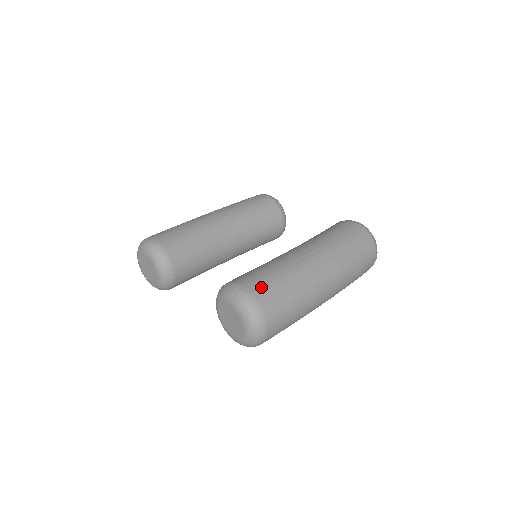
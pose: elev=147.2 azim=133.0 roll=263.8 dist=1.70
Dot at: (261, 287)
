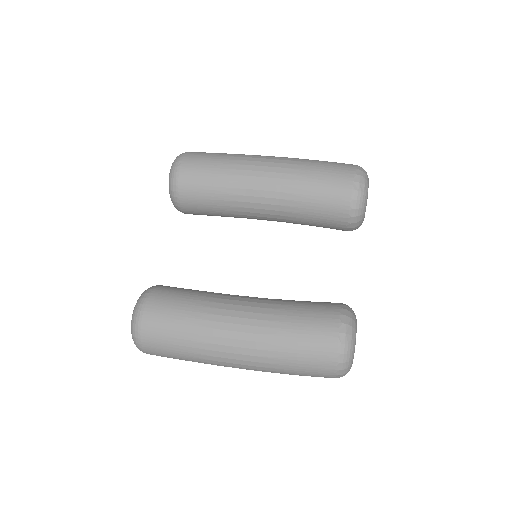
Dot at: (153, 329)
